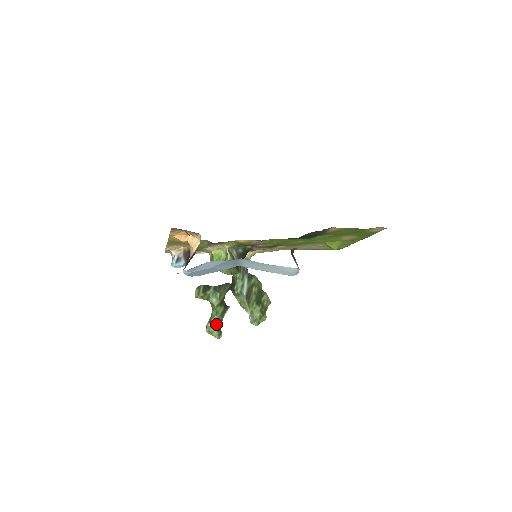
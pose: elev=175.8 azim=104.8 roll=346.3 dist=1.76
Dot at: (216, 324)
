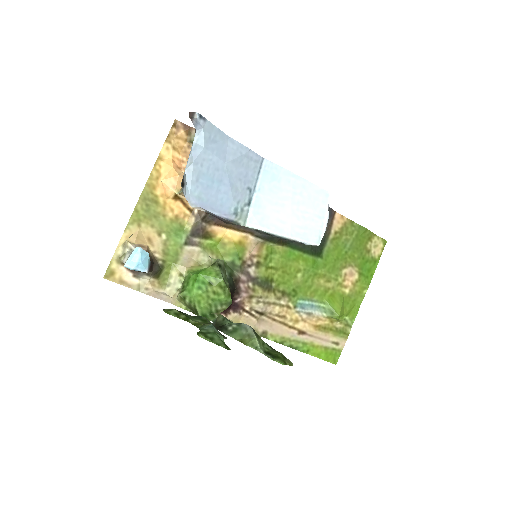
Dot at: (215, 332)
